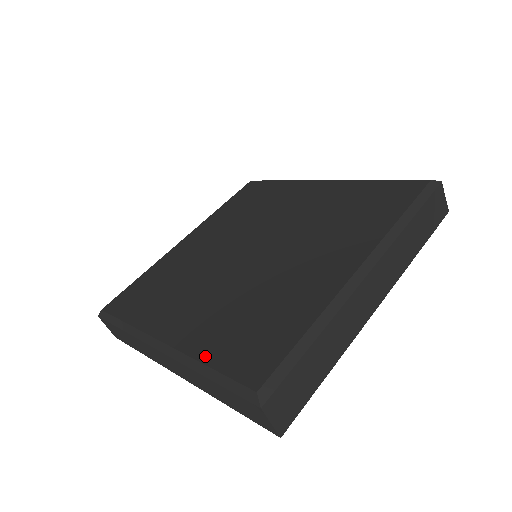
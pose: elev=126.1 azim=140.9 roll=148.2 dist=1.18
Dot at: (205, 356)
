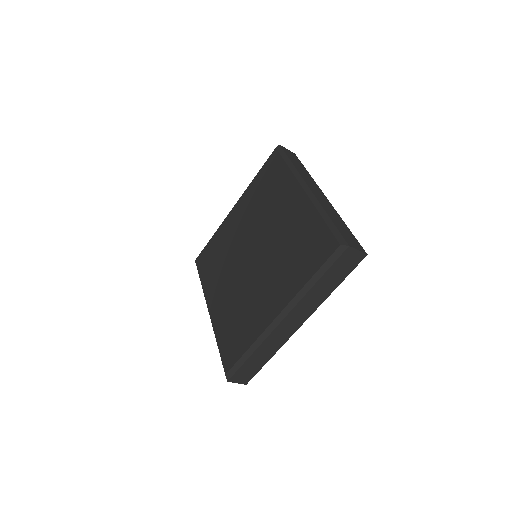
Dot at: (304, 280)
